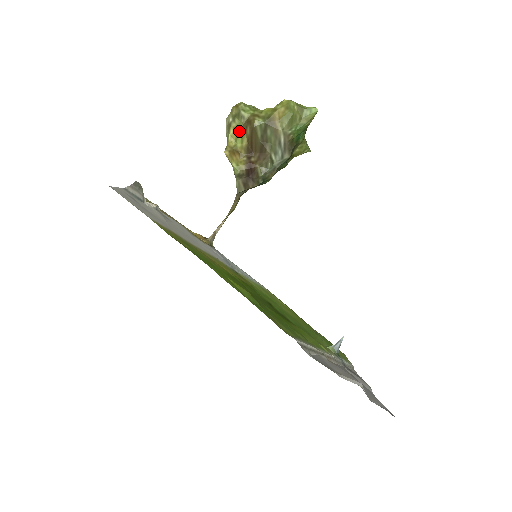
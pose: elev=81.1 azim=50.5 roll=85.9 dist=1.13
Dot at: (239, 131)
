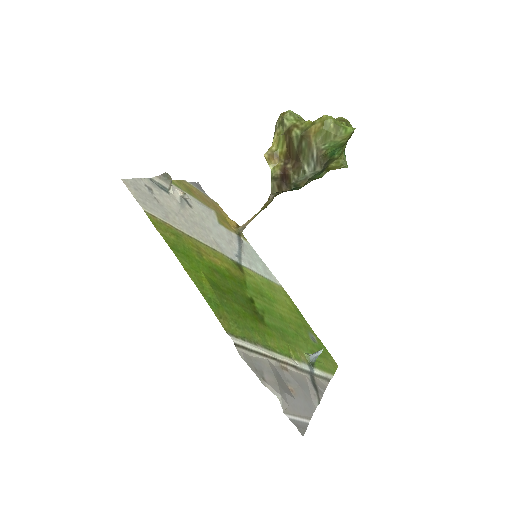
Dot at: (281, 137)
